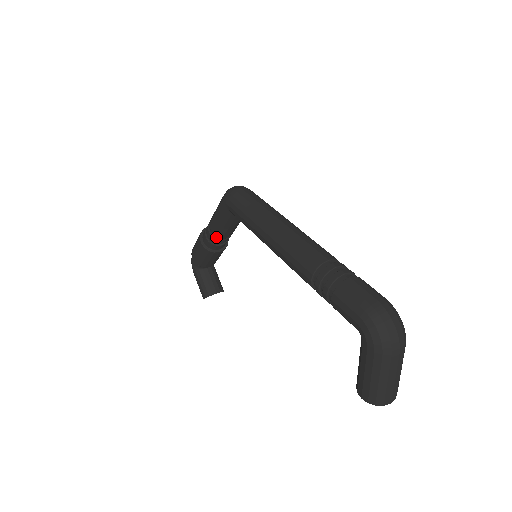
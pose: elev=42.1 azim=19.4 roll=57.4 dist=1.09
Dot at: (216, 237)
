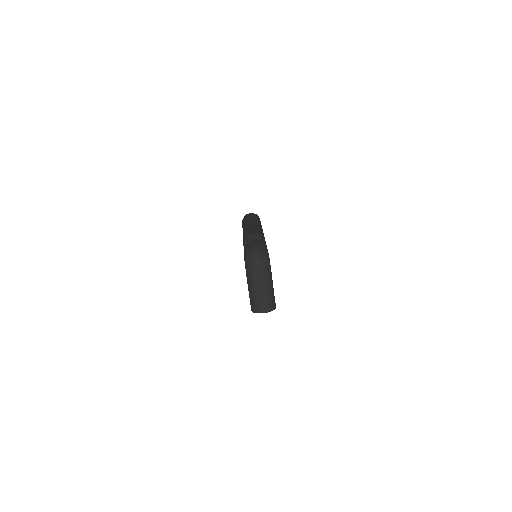
Dot at: occluded
